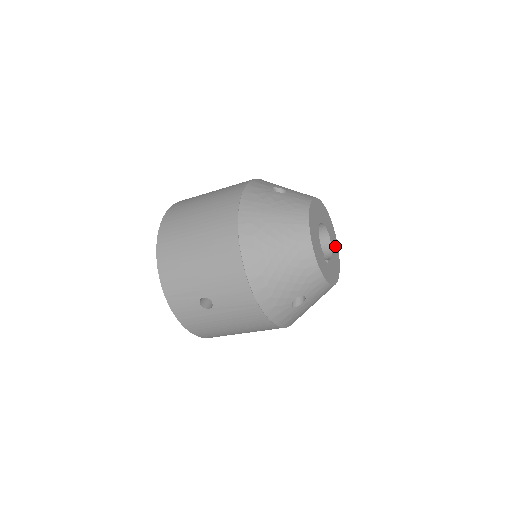
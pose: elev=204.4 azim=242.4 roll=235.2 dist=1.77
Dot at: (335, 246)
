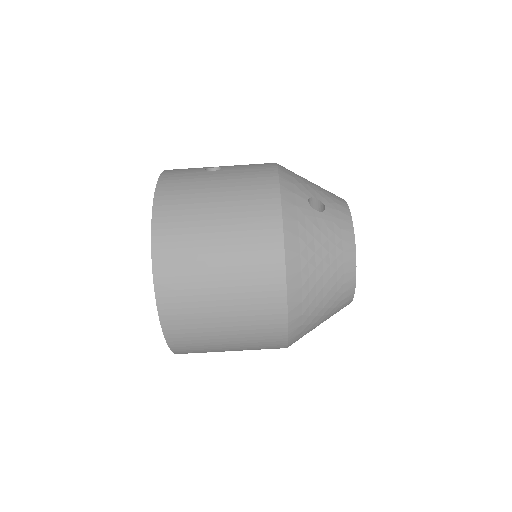
Dot at: occluded
